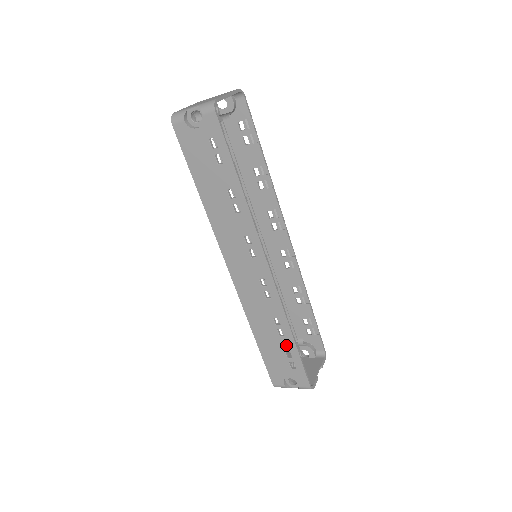
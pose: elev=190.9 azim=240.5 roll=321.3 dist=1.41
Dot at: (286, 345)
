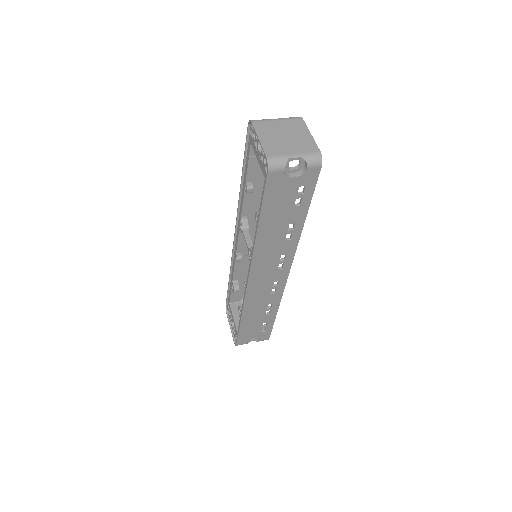
Dot at: (267, 319)
